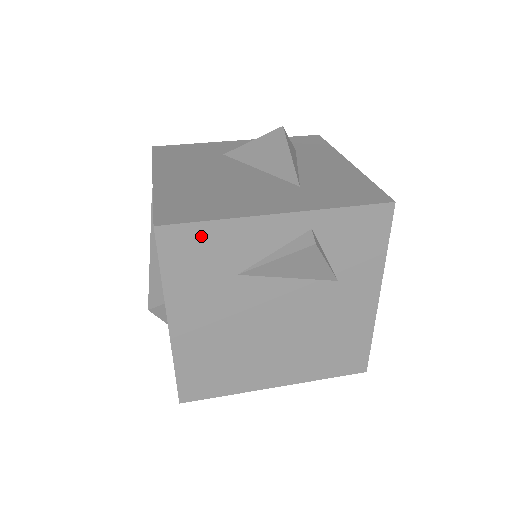
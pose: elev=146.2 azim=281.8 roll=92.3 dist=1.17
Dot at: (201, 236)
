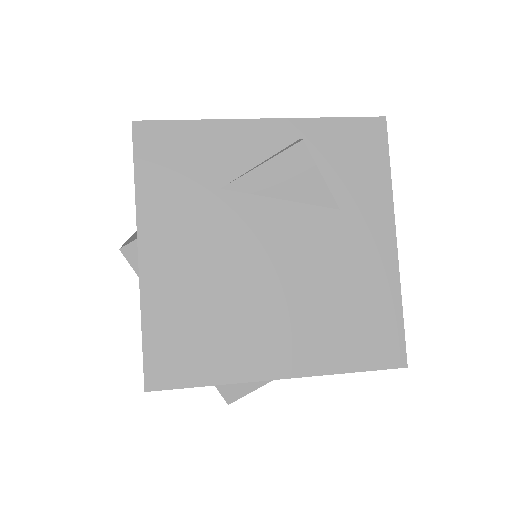
Dot at: (180, 137)
